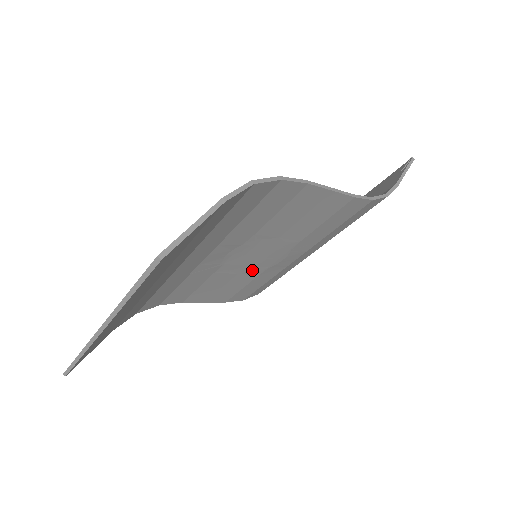
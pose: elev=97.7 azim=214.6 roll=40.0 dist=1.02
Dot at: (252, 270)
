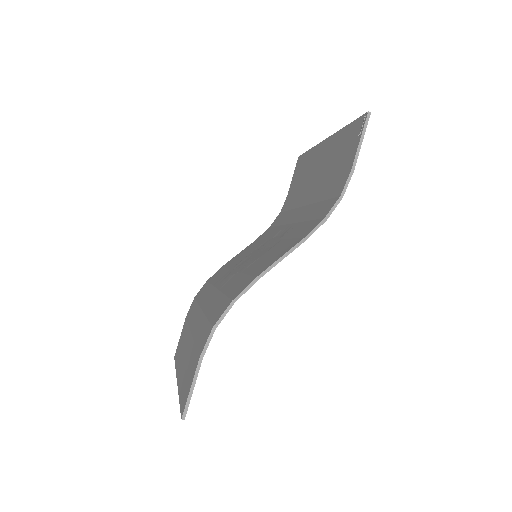
Dot at: occluded
